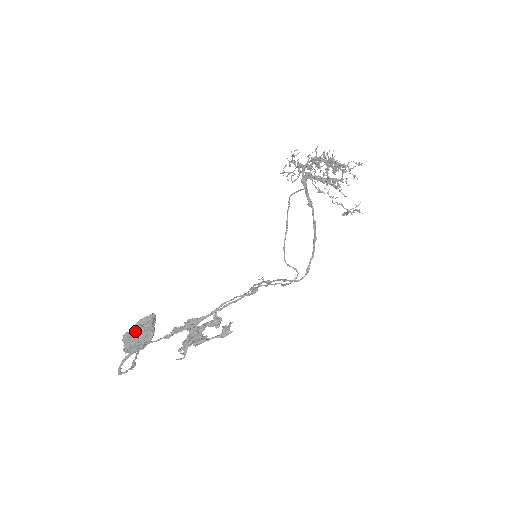
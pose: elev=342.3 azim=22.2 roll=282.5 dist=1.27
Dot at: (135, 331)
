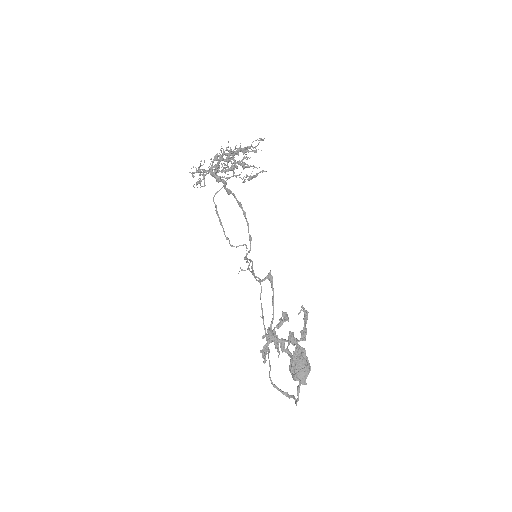
Dot at: (300, 367)
